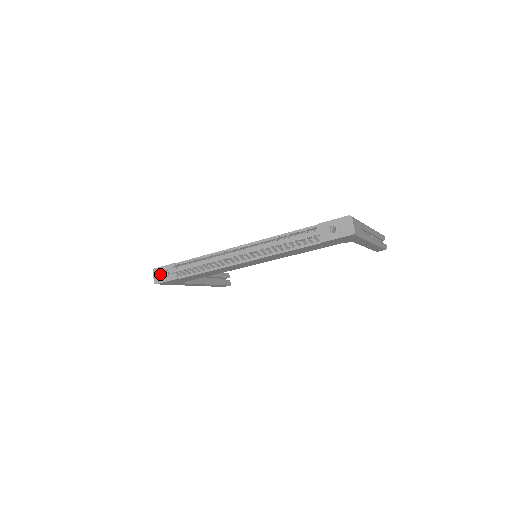
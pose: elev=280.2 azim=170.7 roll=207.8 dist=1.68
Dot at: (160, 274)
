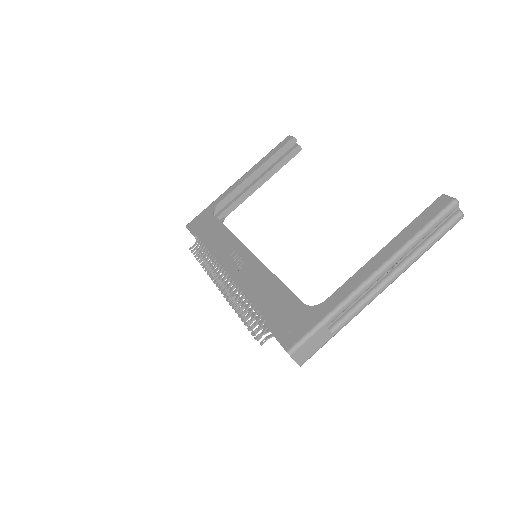
Dot at: occluded
